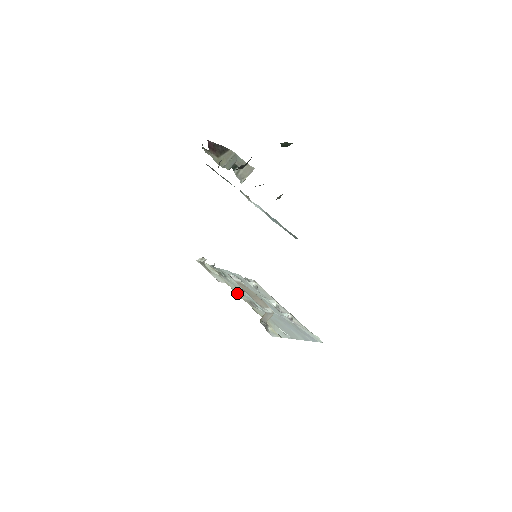
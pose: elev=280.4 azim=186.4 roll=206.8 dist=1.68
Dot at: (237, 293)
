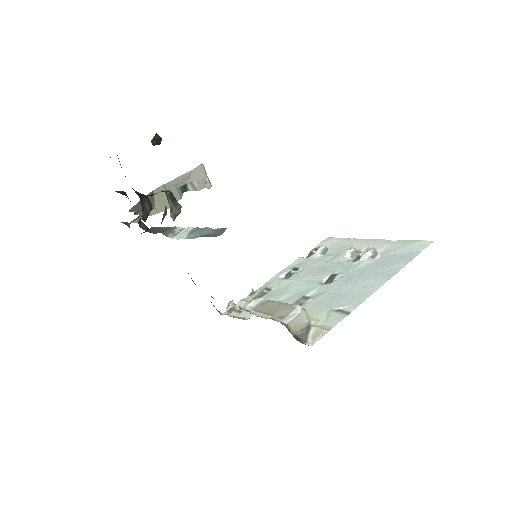
Dot at: occluded
